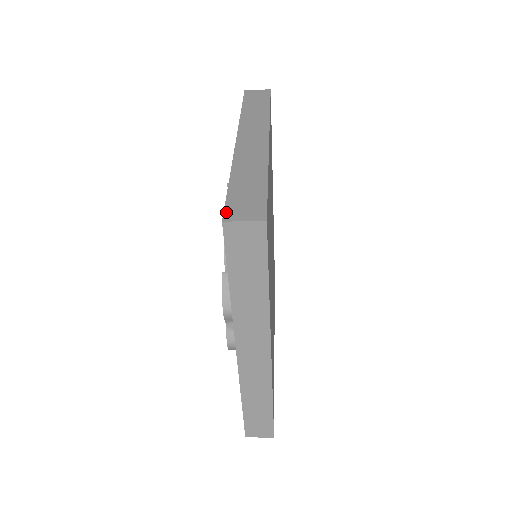
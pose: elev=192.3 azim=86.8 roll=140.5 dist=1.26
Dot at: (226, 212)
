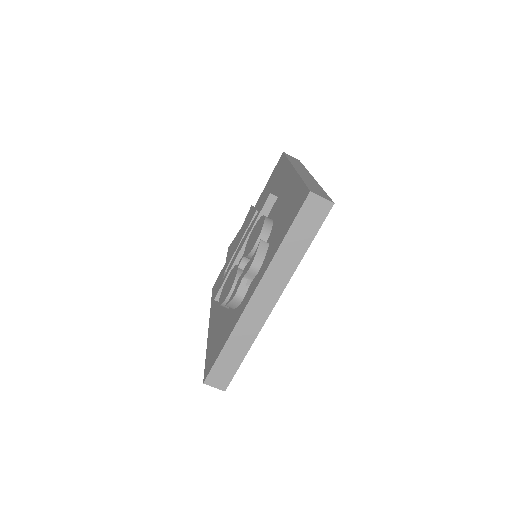
Dot at: (310, 189)
